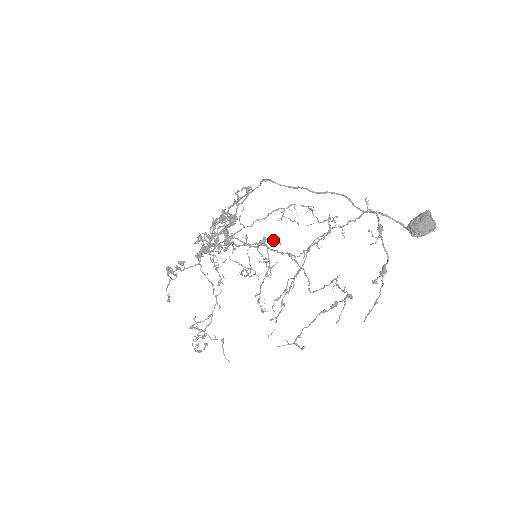
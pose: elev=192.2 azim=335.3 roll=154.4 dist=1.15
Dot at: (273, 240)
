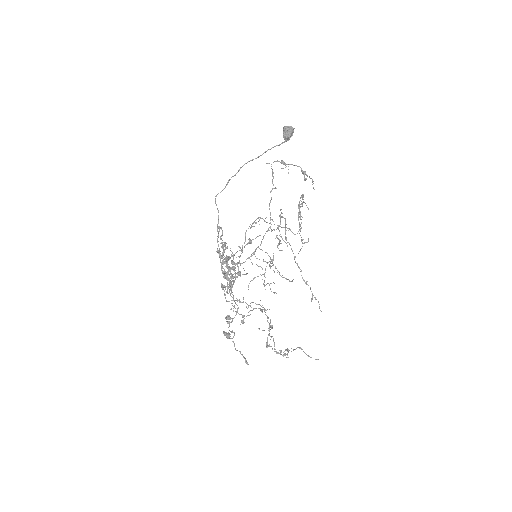
Dot at: (255, 238)
